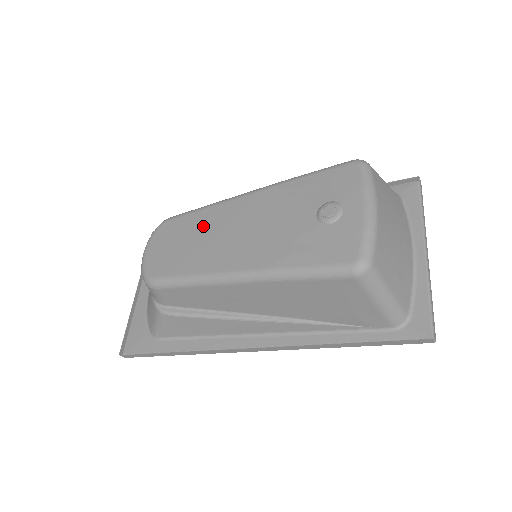
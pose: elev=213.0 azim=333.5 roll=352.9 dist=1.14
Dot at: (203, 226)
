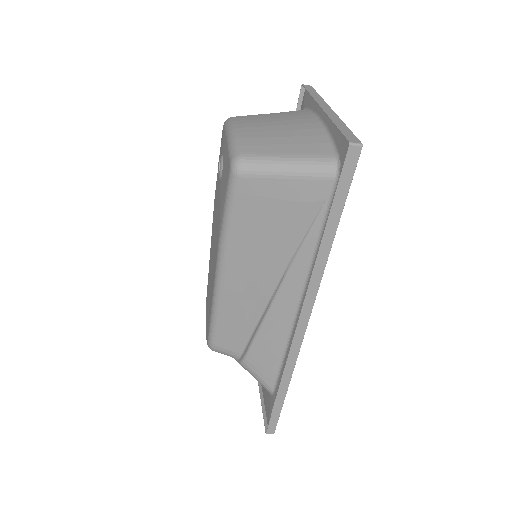
Dot at: (209, 274)
